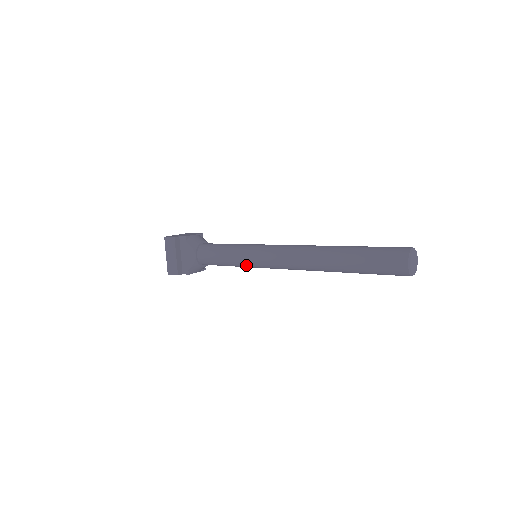
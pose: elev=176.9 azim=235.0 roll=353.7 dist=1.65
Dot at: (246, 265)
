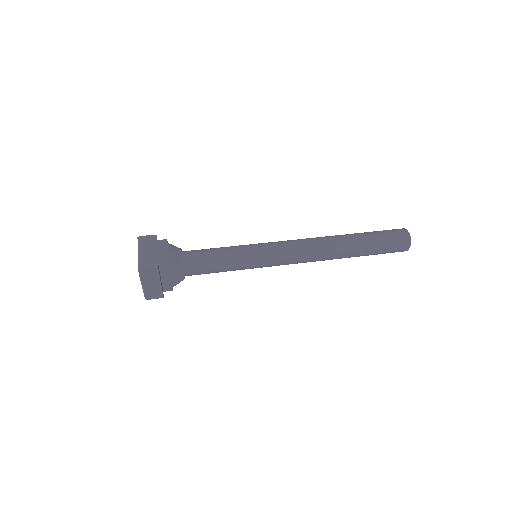
Dot at: occluded
